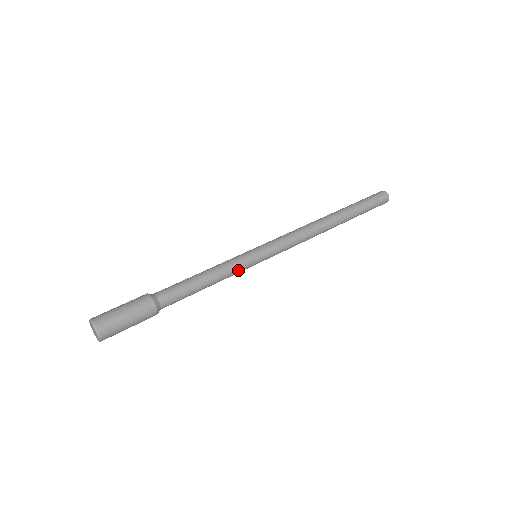
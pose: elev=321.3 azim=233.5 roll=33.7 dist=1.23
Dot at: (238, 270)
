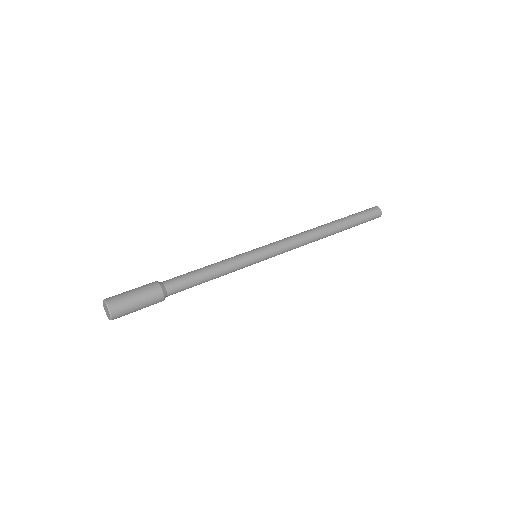
Dot at: (239, 267)
